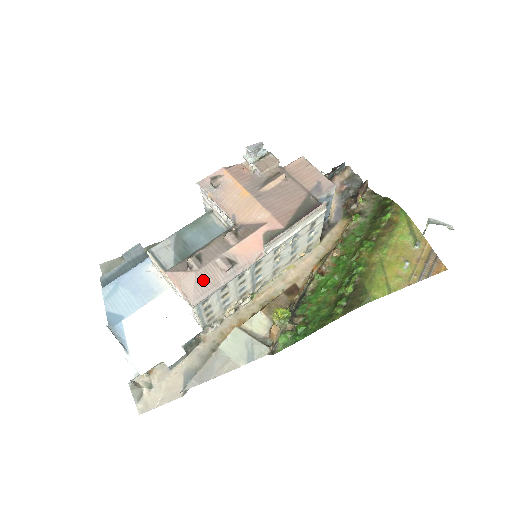
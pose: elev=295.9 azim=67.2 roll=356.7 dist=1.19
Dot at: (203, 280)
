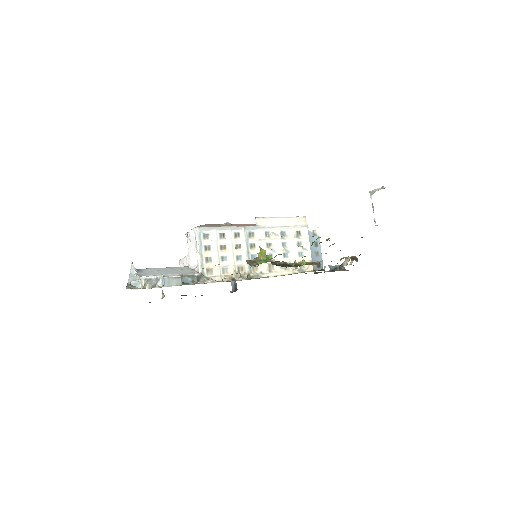
Dot at: (208, 225)
